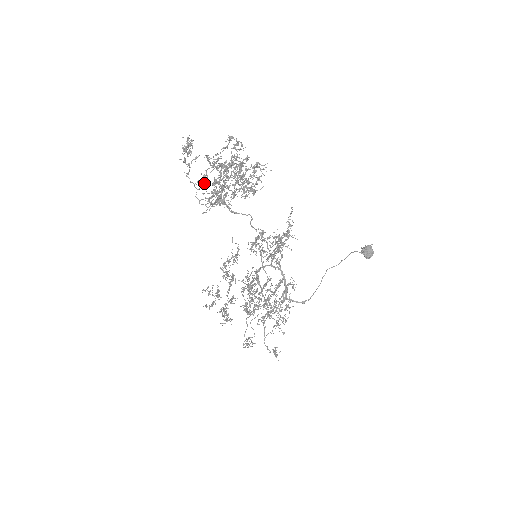
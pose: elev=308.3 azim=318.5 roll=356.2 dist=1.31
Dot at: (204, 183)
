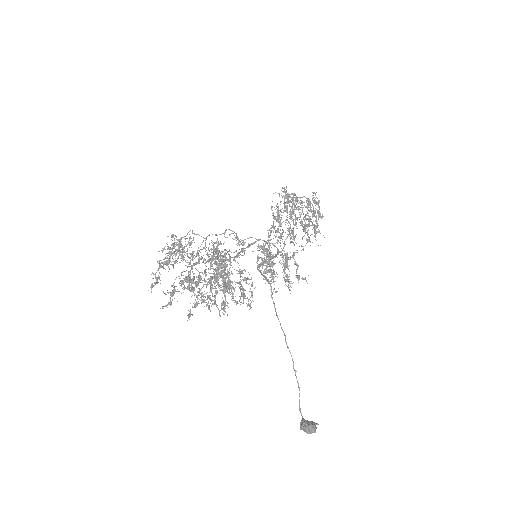
Dot at: (287, 199)
